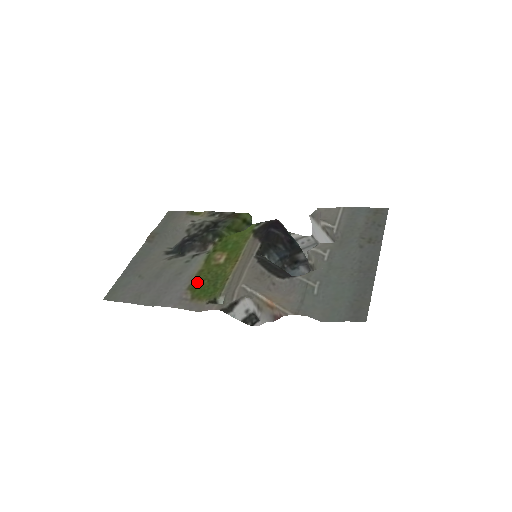
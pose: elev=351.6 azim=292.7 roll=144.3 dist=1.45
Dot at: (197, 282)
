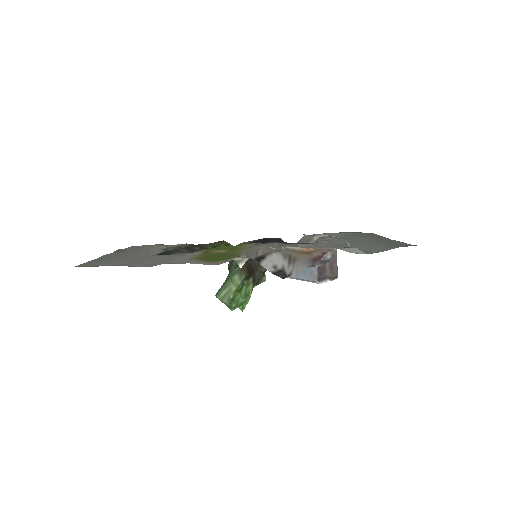
Dot at: (202, 257)
